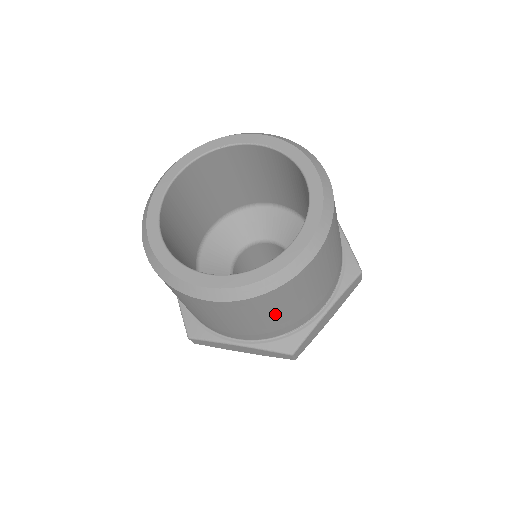
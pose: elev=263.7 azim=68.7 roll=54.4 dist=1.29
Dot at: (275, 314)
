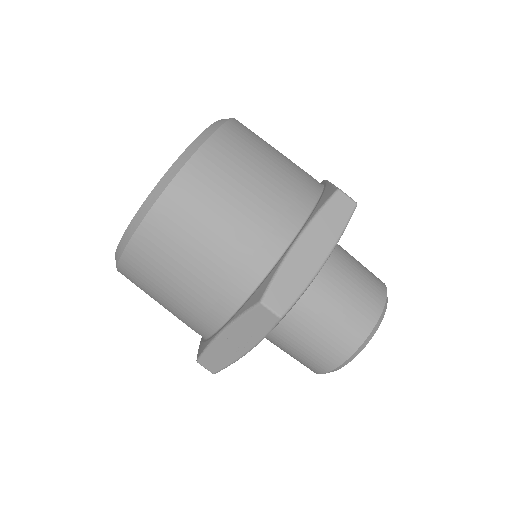
Dot at: (265, 161)
